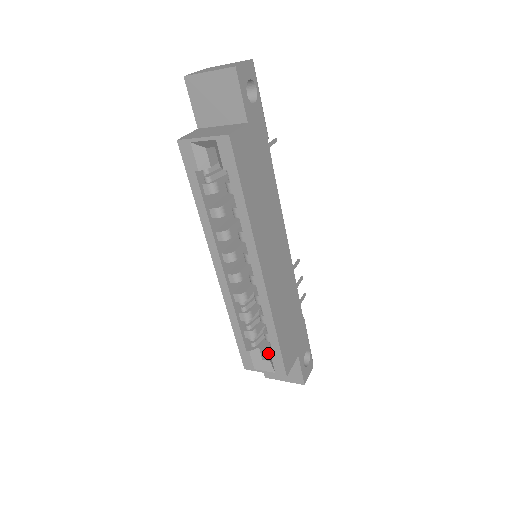
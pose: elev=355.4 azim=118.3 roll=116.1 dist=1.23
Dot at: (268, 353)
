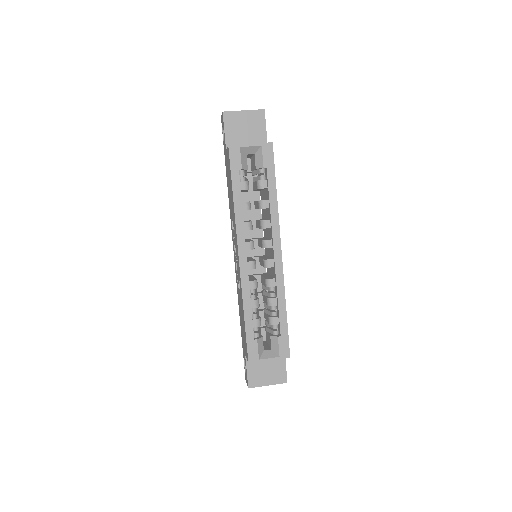
Dot at: (272, 339)
